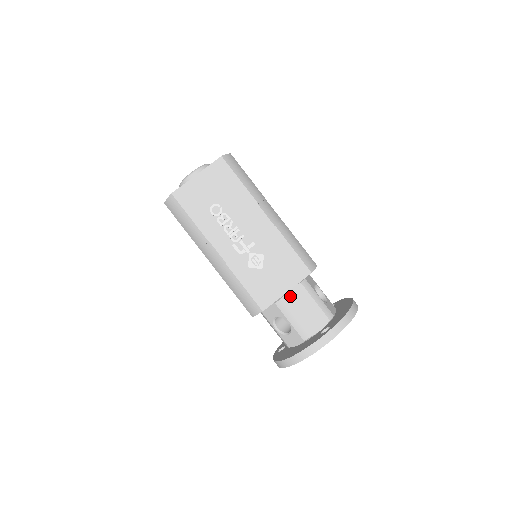
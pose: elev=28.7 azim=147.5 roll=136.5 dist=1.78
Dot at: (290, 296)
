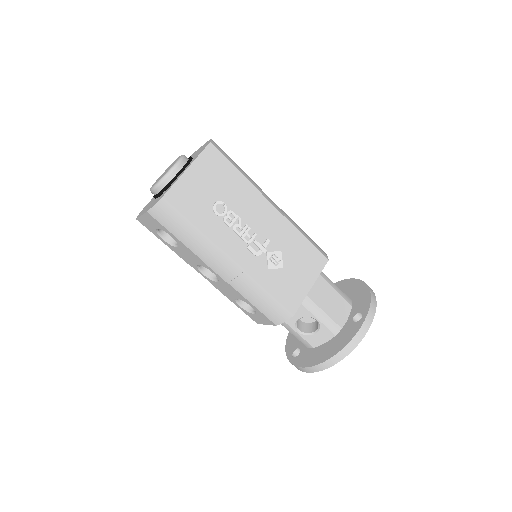
Dot at: (313, 291)
